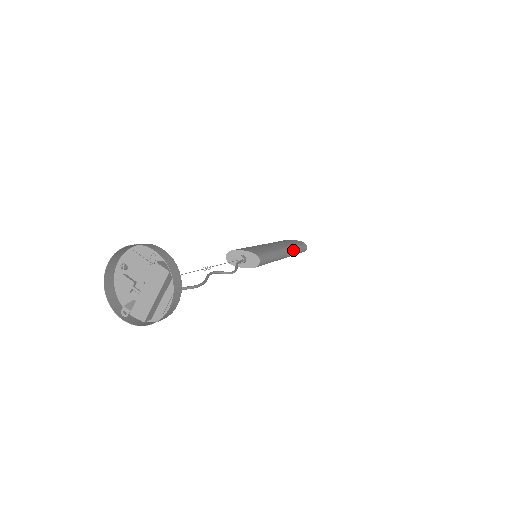
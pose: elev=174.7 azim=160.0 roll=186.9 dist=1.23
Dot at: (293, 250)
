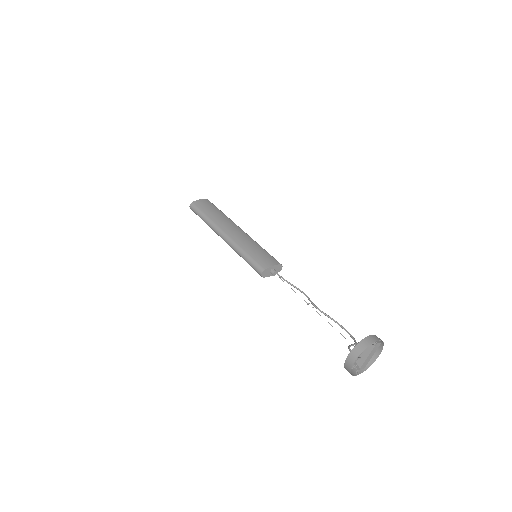
Dot at: occluded
